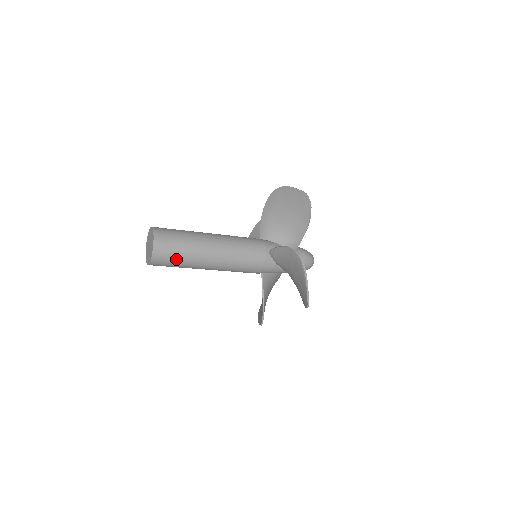
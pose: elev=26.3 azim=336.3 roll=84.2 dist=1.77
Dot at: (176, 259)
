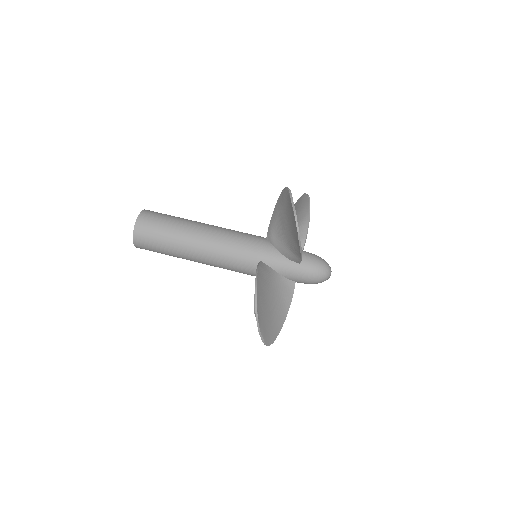
Dot at: (161, 225)
